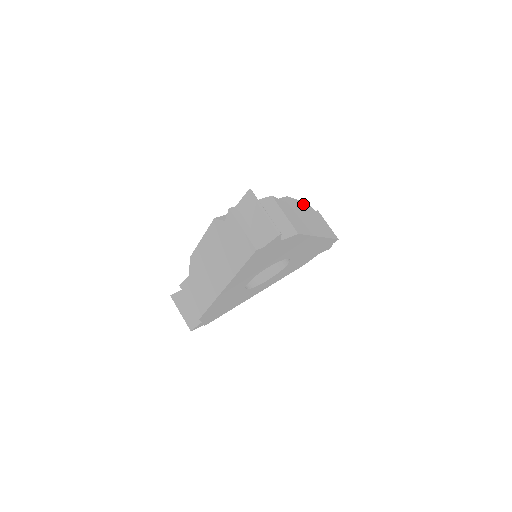
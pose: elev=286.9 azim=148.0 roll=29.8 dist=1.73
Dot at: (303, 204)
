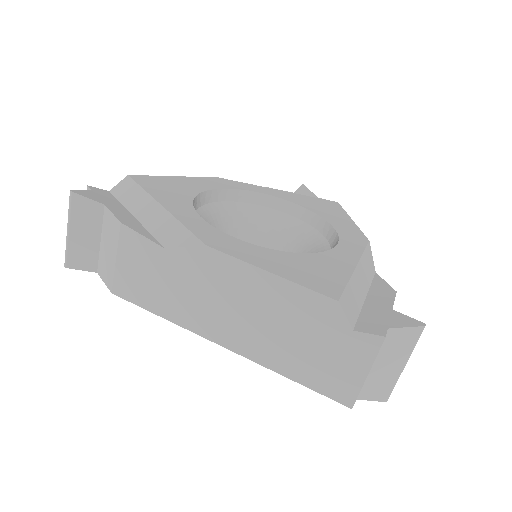
Dot at: occluded
